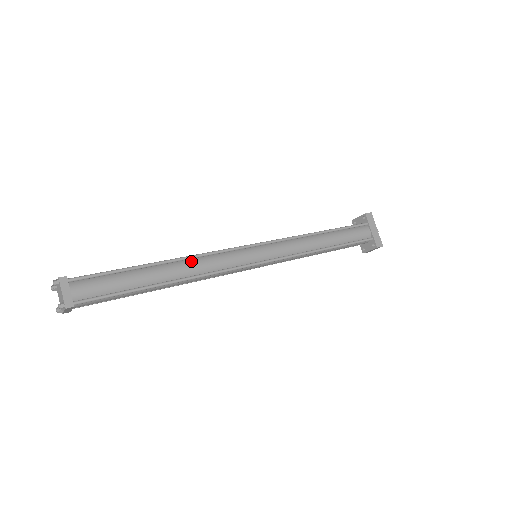
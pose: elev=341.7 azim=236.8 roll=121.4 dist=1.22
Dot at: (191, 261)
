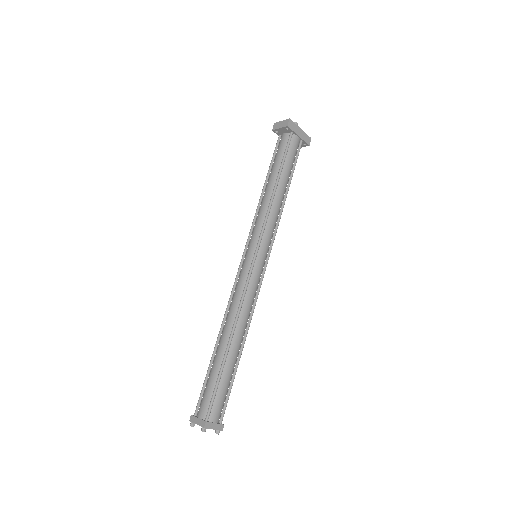
Dot at: (240, 319)
